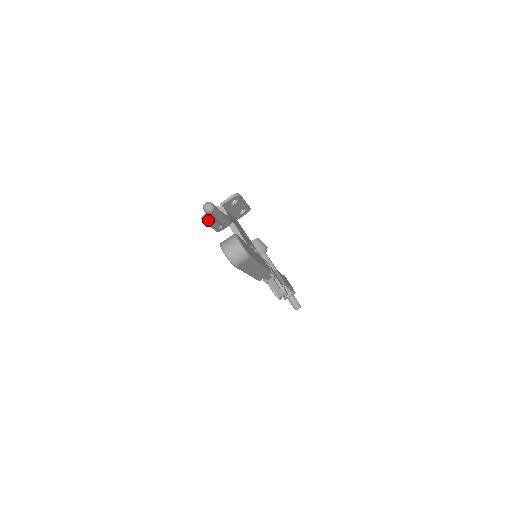
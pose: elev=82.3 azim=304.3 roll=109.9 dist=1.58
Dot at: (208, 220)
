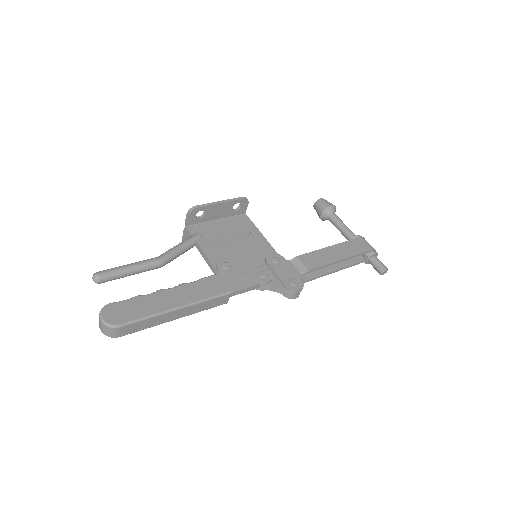
Dot at: occluded
